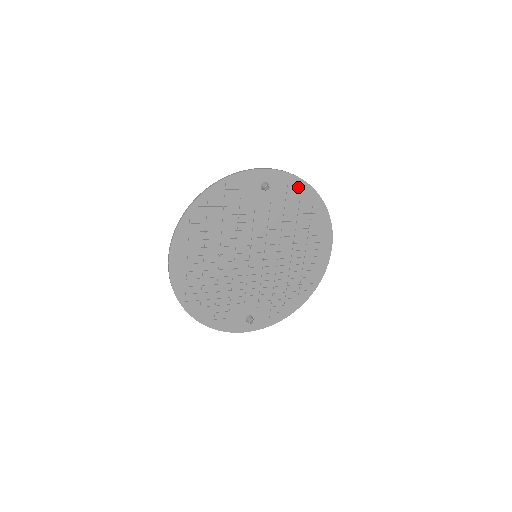
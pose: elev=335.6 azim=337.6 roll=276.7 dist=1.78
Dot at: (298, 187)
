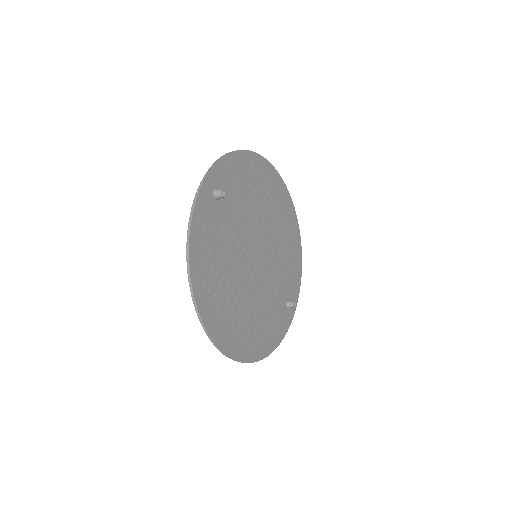
Dot at: (233, 163)
